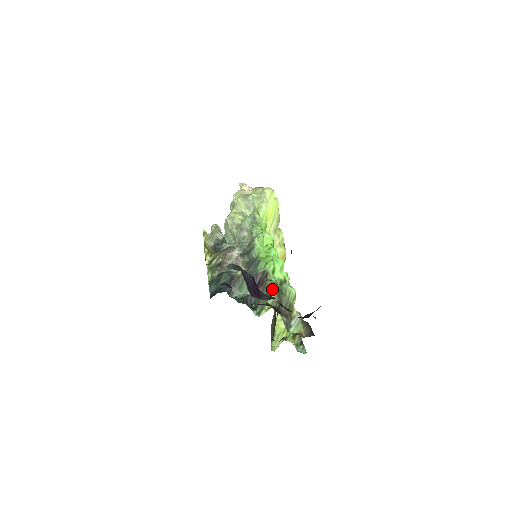
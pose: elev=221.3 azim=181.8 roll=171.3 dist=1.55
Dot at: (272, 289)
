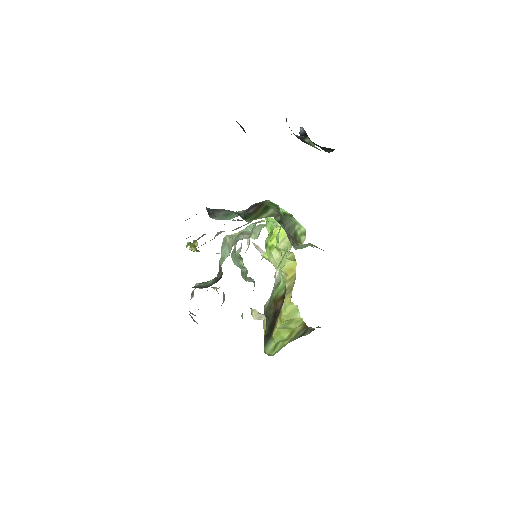
Dot at: (271, 207)
